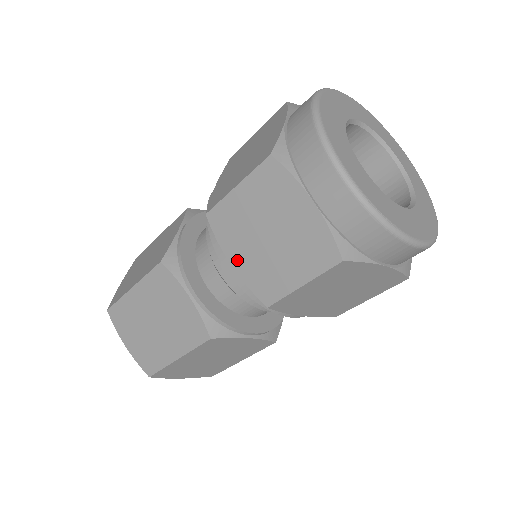
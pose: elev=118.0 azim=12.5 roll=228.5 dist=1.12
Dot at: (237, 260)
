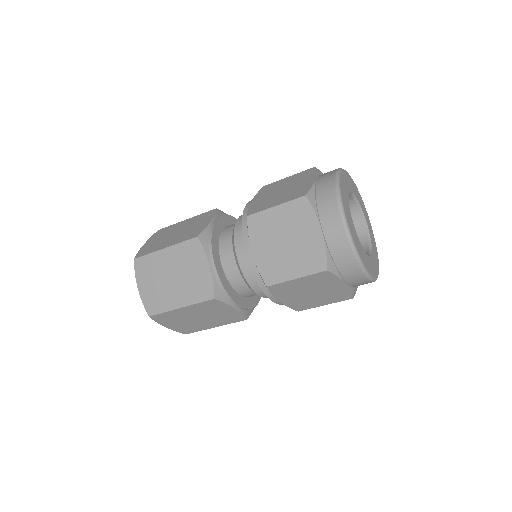
Dot at: (256, 200)
